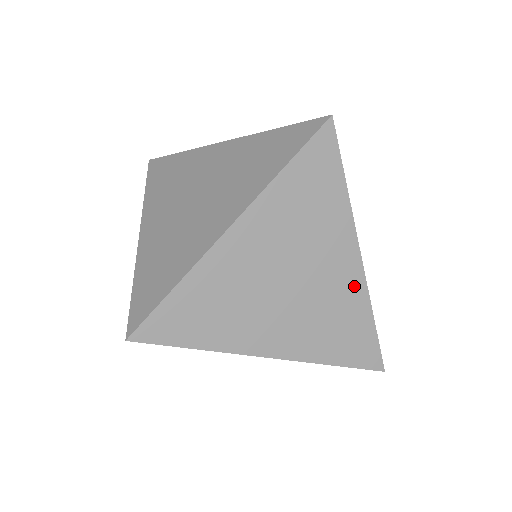
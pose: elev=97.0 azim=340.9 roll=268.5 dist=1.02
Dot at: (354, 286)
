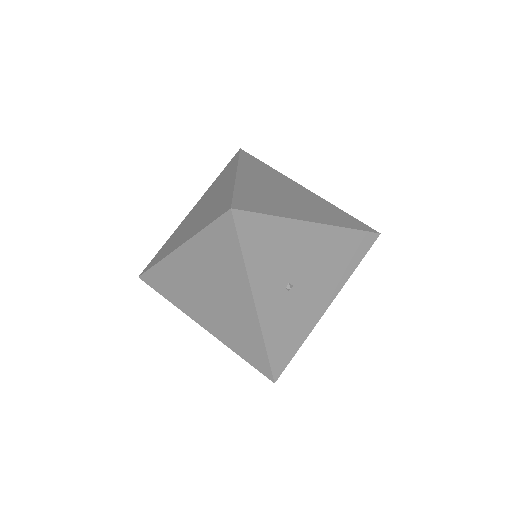
Dot at: (318, 199)
